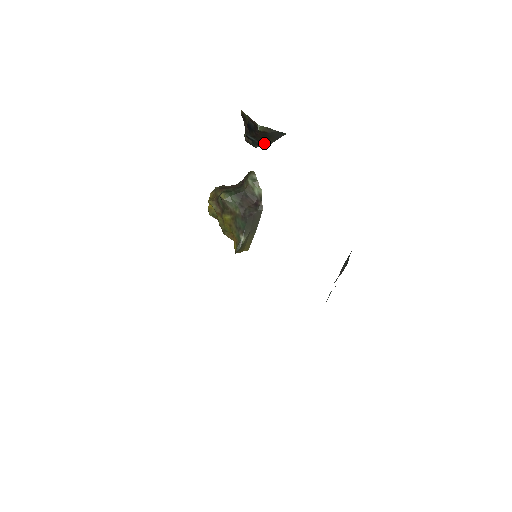
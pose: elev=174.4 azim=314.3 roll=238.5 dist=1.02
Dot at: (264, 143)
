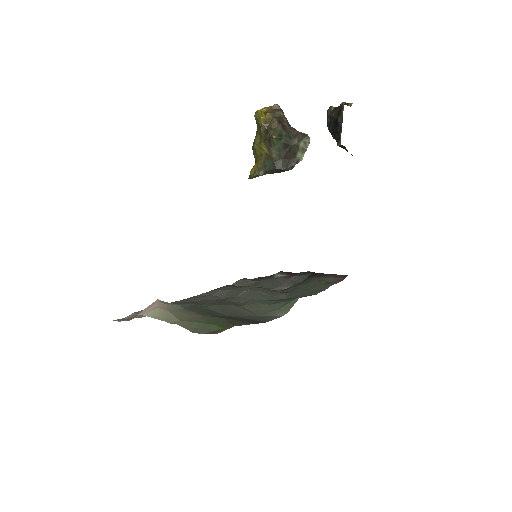
Dot at: (335, 138)
